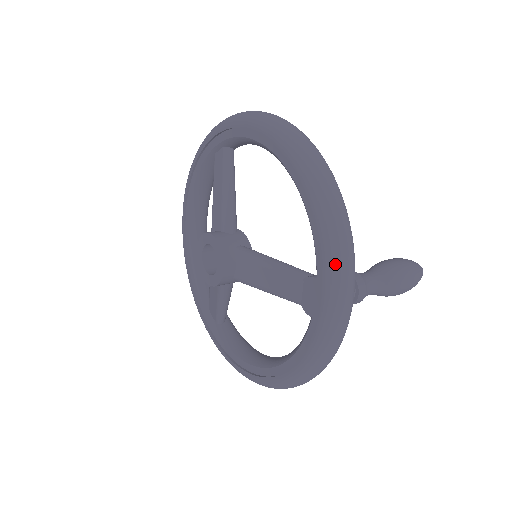
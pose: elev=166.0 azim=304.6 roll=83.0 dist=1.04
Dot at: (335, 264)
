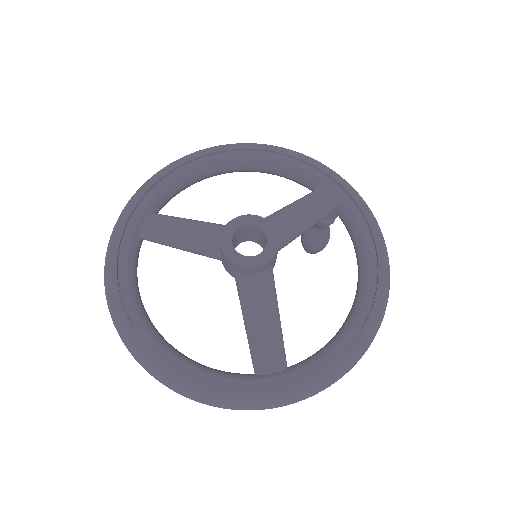
Dot at: (319, 162)
